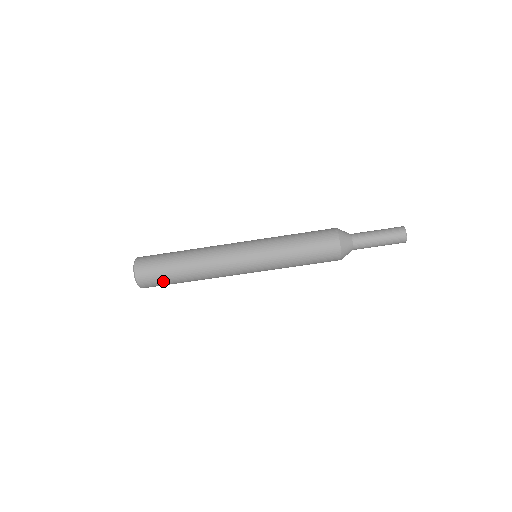
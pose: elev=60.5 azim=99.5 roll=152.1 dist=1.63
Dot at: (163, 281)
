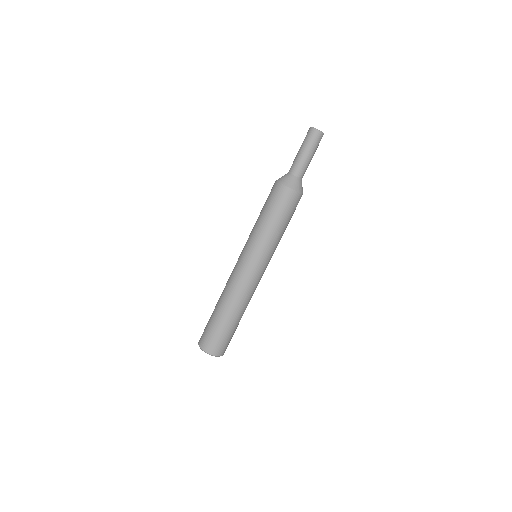
Dot at: (230, 337)
